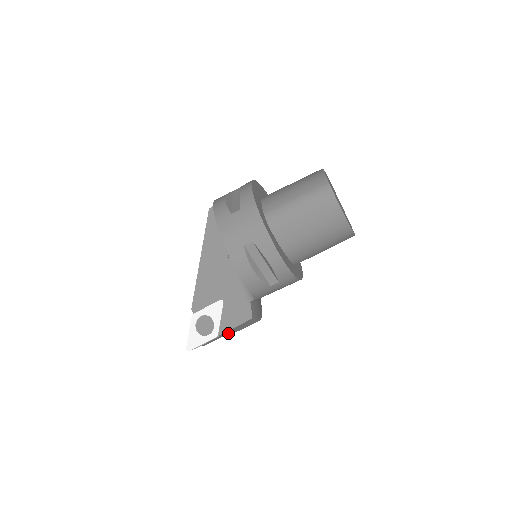
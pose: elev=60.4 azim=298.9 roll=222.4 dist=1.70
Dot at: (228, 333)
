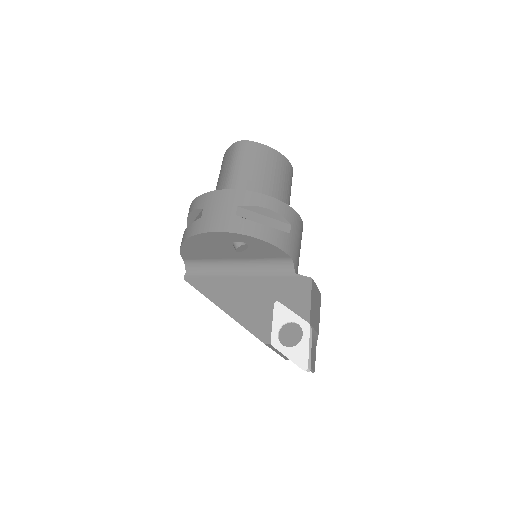
Dot at: (314, 324)
